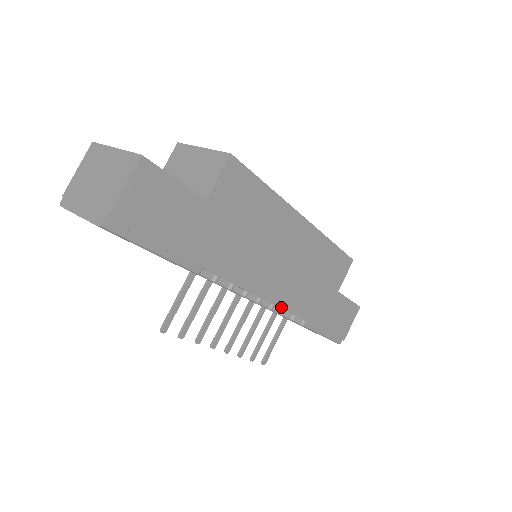
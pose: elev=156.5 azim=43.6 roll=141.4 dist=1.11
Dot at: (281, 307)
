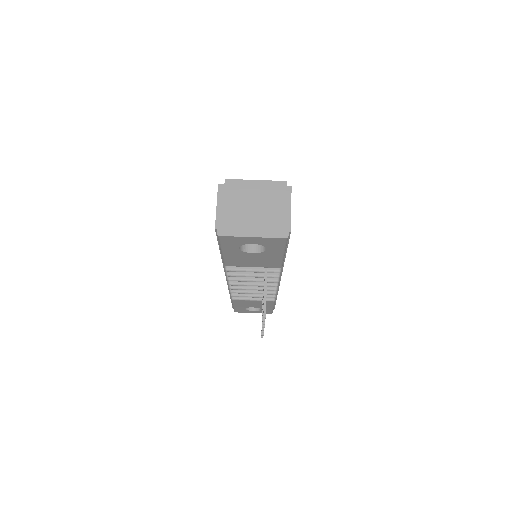
Dot at: occluded
